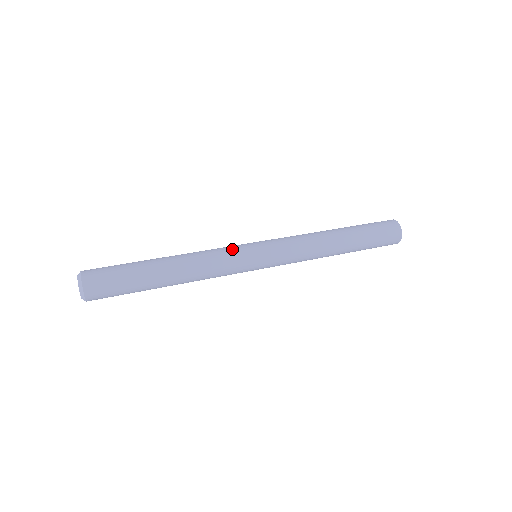
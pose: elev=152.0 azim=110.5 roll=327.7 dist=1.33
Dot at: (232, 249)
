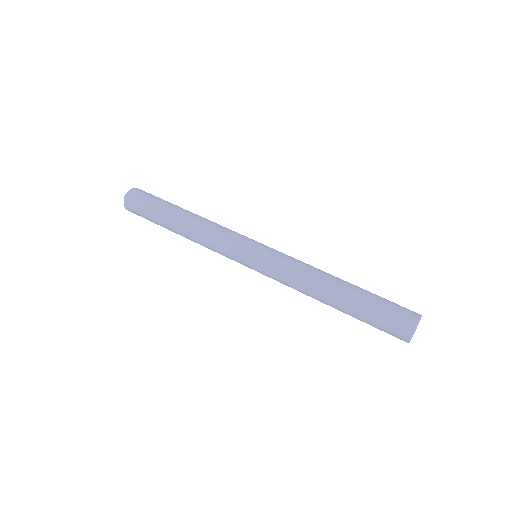
Dot at: (228, 247)
